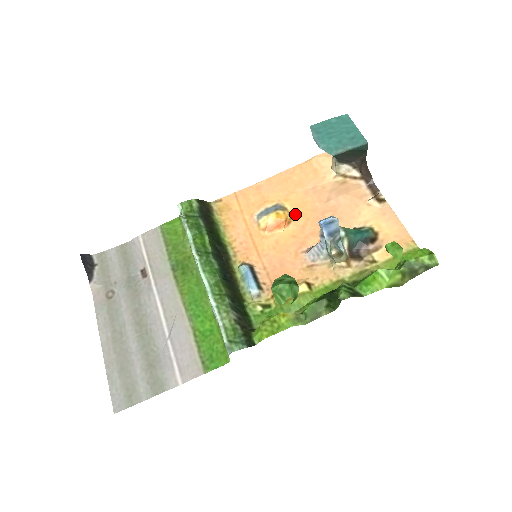
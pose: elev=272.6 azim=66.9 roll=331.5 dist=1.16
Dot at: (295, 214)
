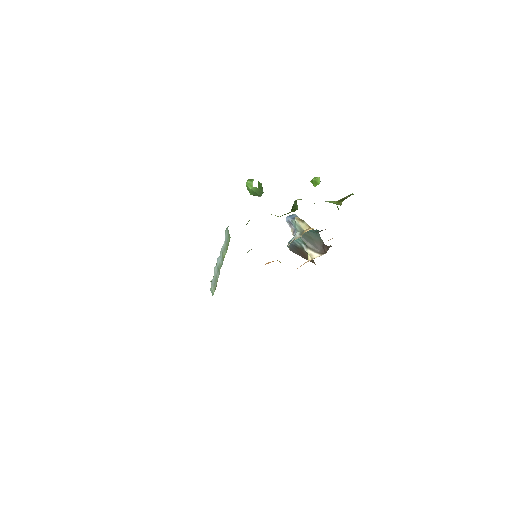
Dot at: occluded
